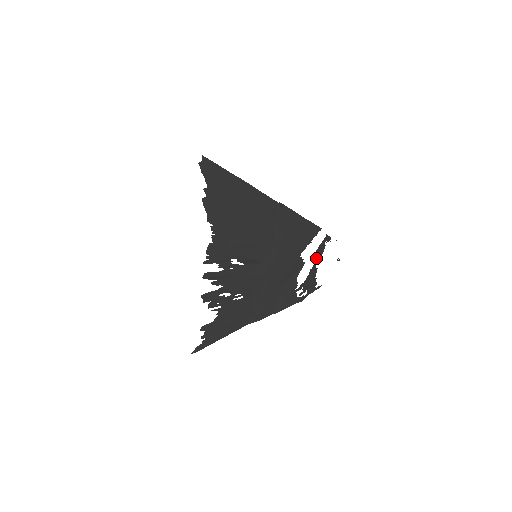
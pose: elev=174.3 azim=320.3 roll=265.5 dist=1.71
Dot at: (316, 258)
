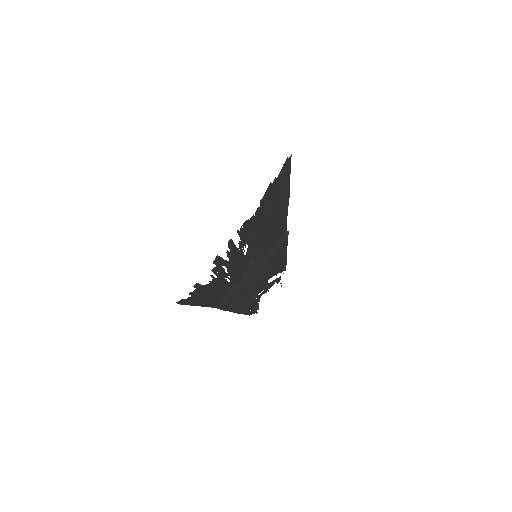
Dot at: (266, 289)
